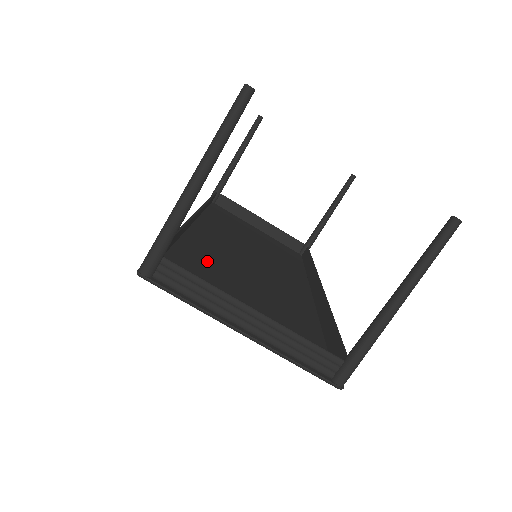
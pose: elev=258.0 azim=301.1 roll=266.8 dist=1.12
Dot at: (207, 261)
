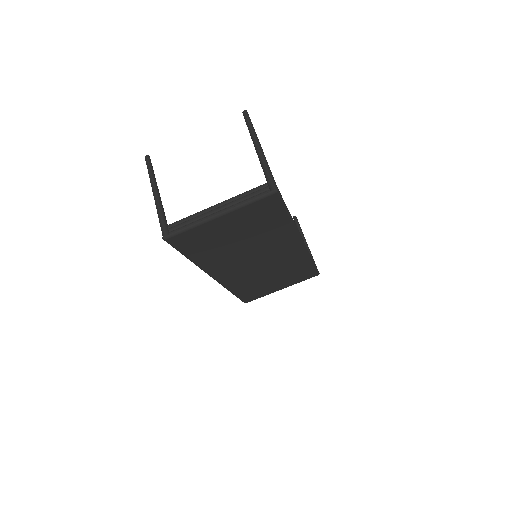
Dot at: (215, 252)
